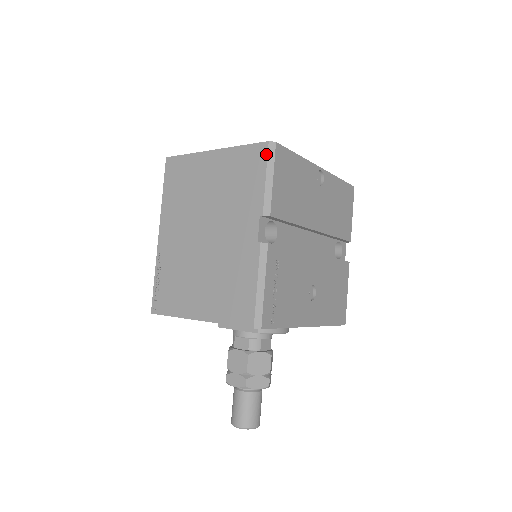
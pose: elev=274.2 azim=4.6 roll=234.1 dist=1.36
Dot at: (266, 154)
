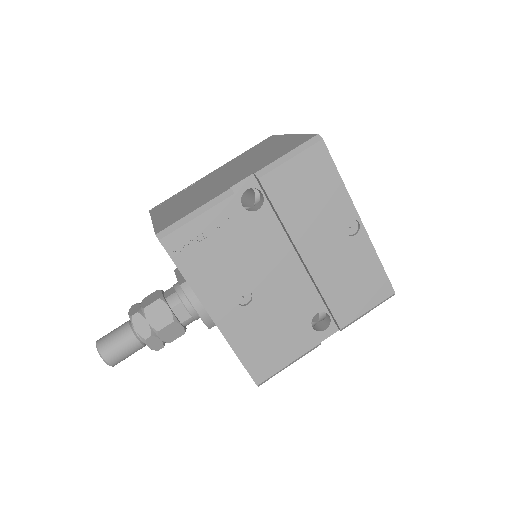
Dot at: (307, 140)
